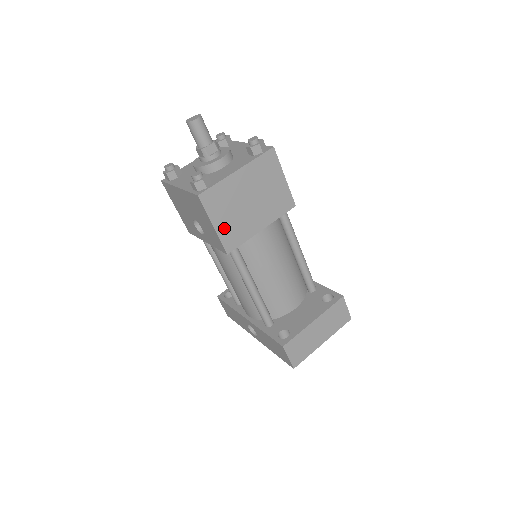
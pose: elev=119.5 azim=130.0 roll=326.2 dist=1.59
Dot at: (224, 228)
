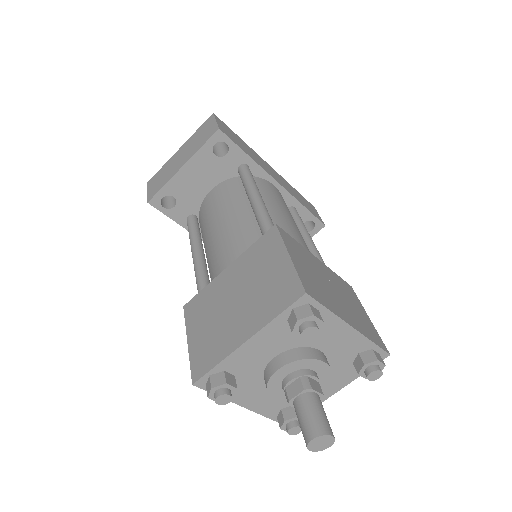
Dot at: occluded
